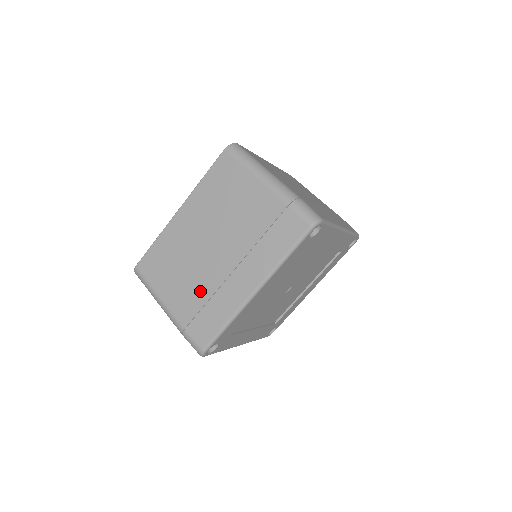
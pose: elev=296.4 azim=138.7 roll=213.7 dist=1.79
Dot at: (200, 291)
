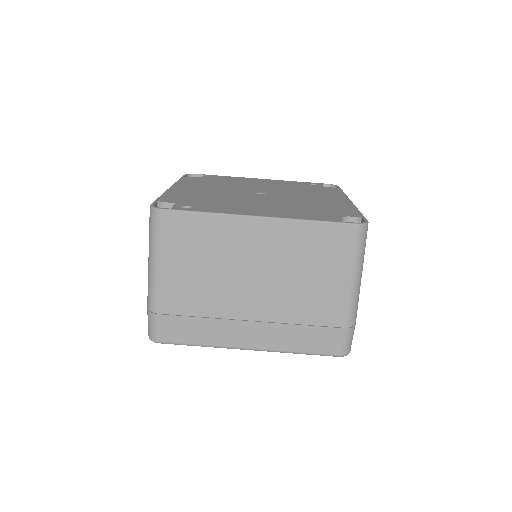
Dot at: occluded
